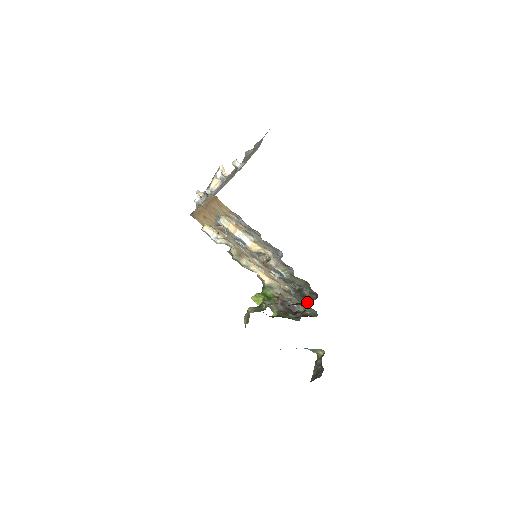
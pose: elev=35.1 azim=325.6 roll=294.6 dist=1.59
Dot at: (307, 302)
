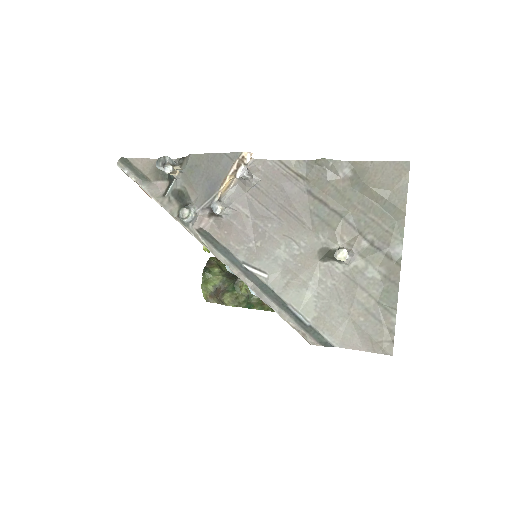
Dot at: occluded
